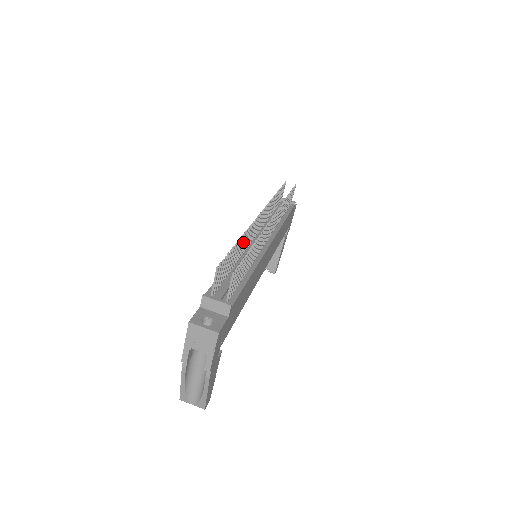
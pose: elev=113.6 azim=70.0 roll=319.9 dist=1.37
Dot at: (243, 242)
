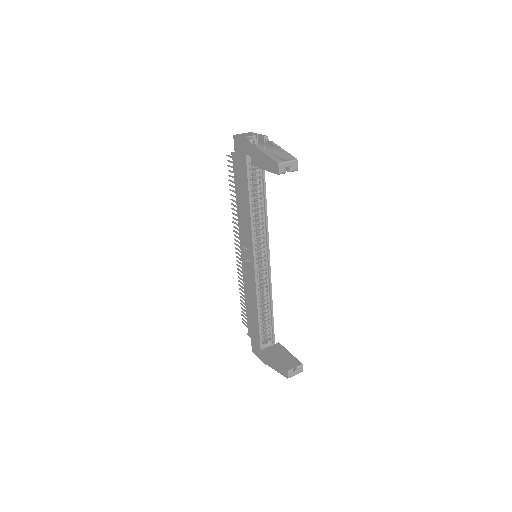
Dot at: (235, 210)
